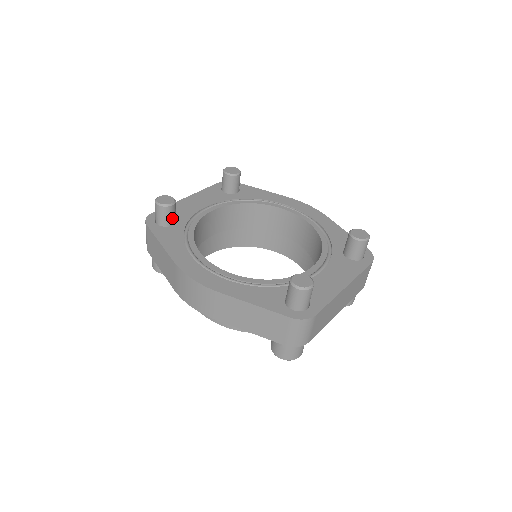
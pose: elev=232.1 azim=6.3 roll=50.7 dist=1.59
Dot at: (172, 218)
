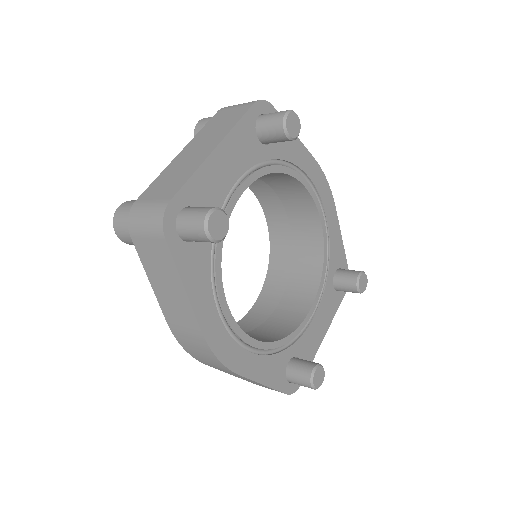
Dot at: occluded
